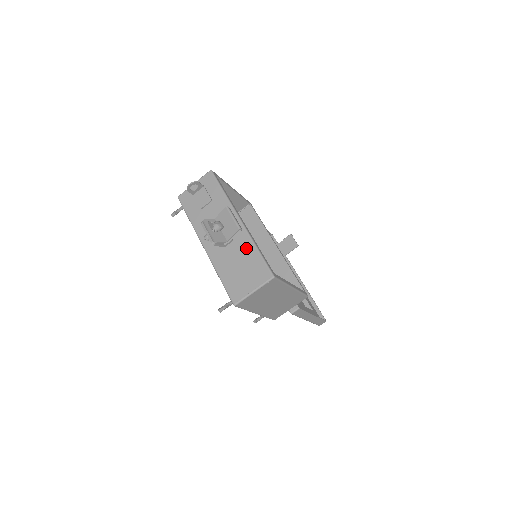
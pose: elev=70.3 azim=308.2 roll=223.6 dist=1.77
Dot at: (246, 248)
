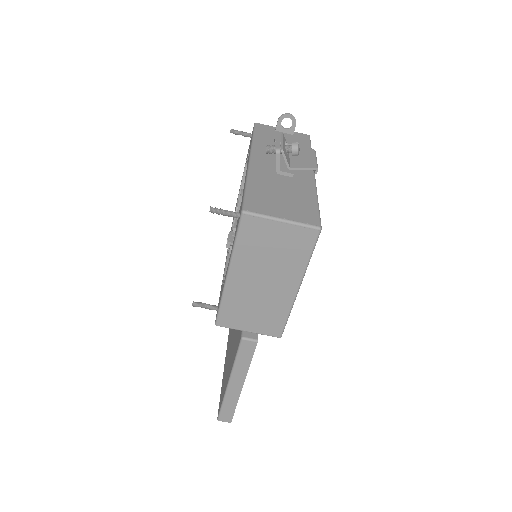
Dot at: (304, 190)
